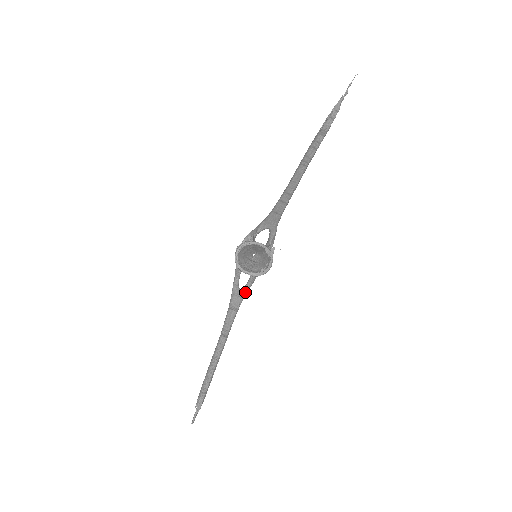
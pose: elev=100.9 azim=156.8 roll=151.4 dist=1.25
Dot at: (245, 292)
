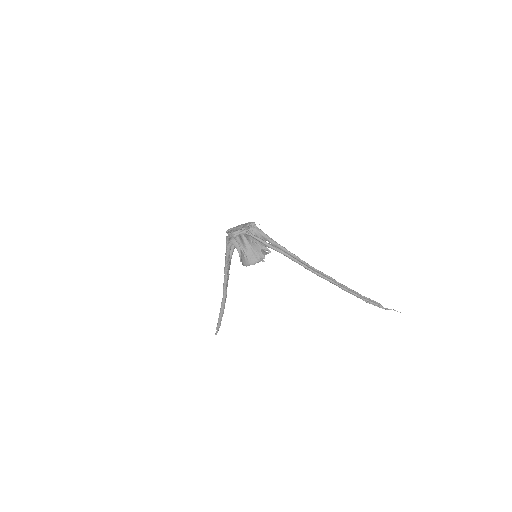
Dot at: occluded
